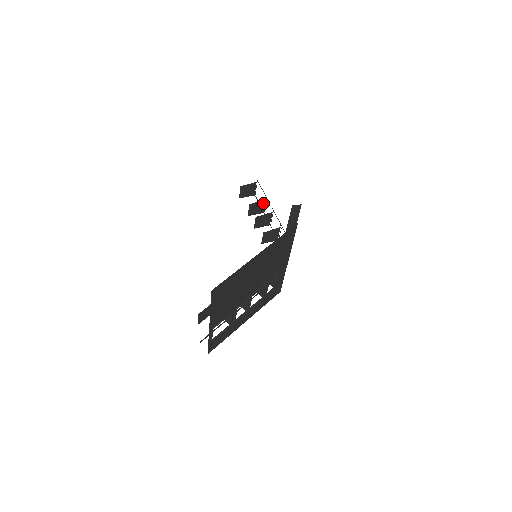
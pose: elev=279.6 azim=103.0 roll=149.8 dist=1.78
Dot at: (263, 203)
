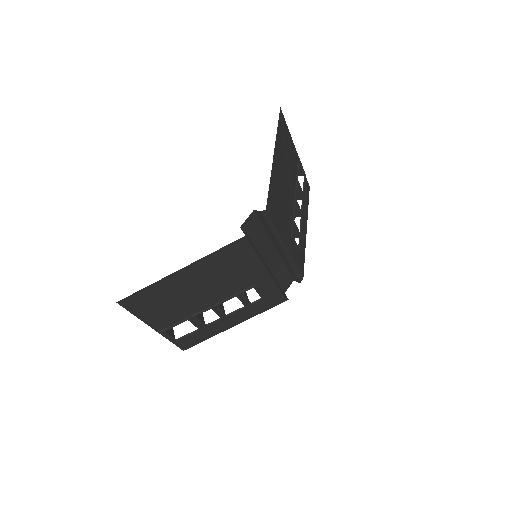
Dot at: occluded
